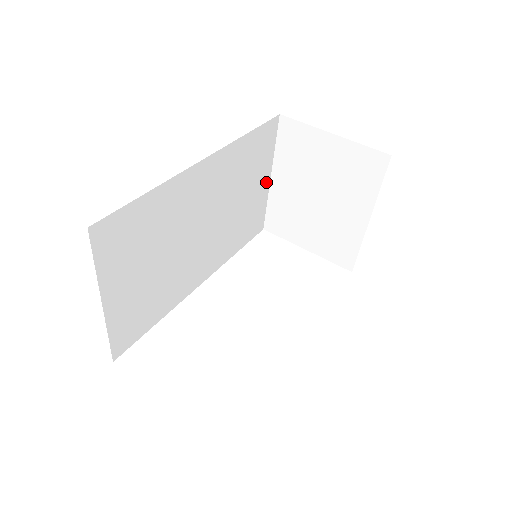
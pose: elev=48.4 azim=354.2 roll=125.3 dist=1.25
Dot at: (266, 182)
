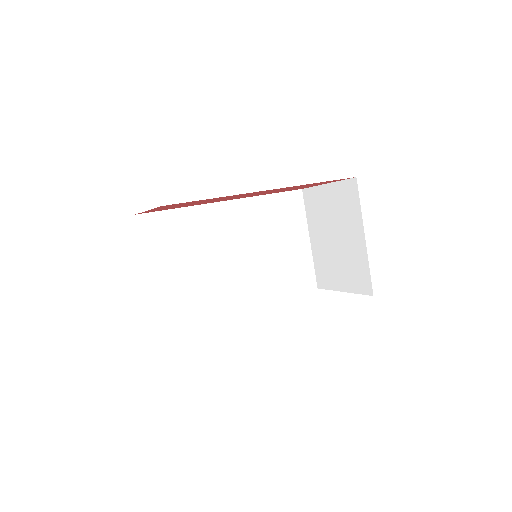
Dot at: (305, 242)
